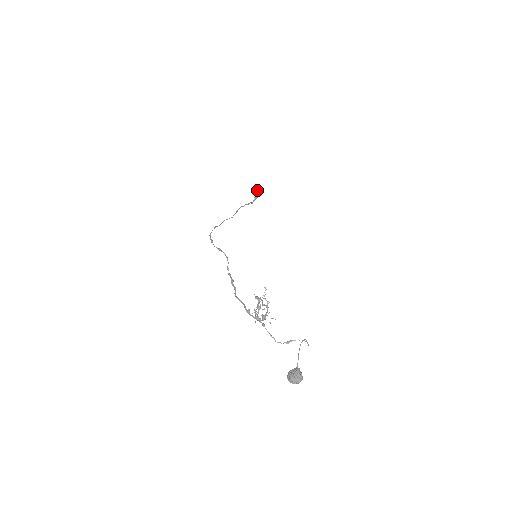
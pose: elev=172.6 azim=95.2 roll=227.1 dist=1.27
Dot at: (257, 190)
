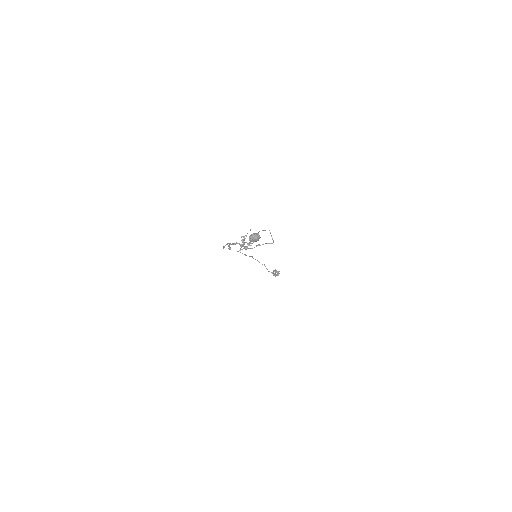
Dot at: (276, 270)
